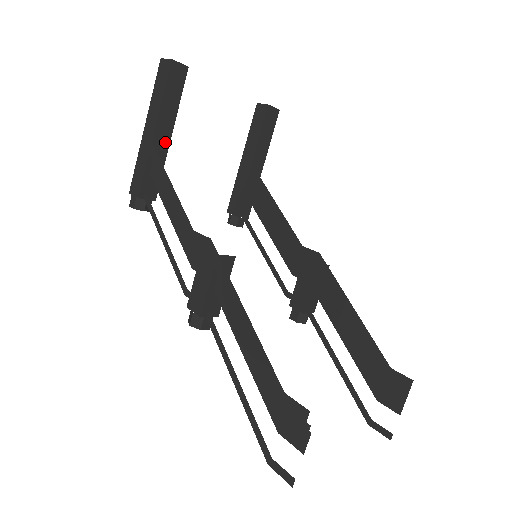
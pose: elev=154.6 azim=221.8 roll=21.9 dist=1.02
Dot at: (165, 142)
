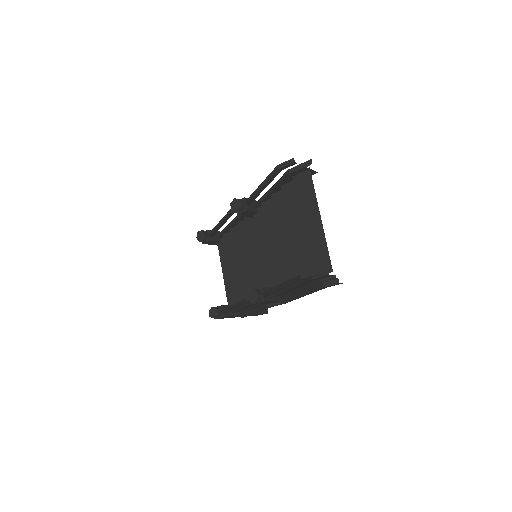
Dot at: occluded
